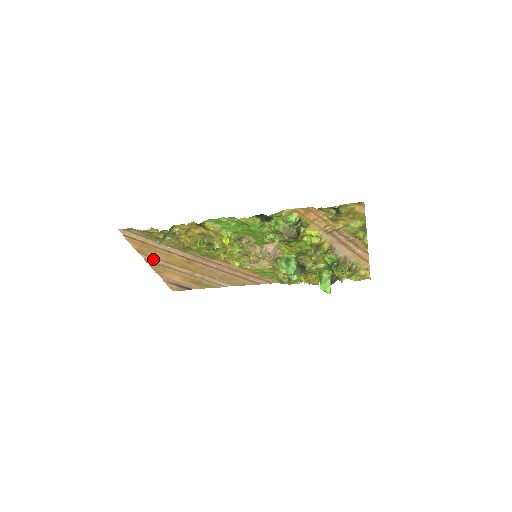
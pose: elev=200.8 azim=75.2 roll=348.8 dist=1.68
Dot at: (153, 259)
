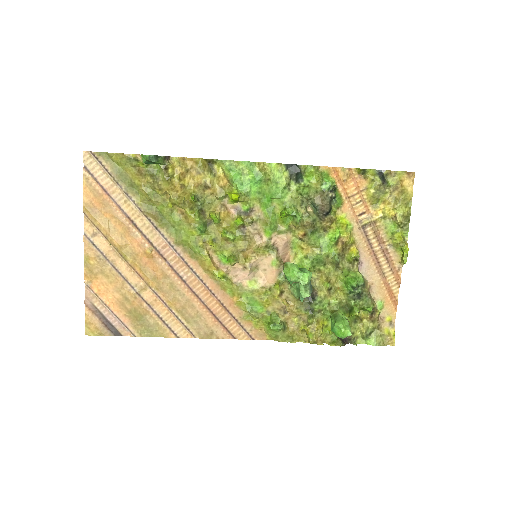
Dot at: (98, 237)
